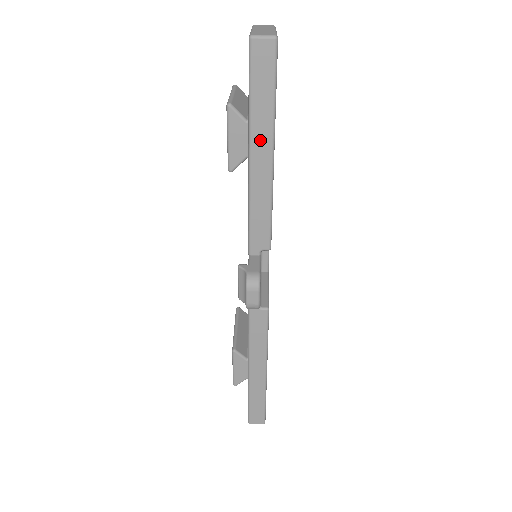
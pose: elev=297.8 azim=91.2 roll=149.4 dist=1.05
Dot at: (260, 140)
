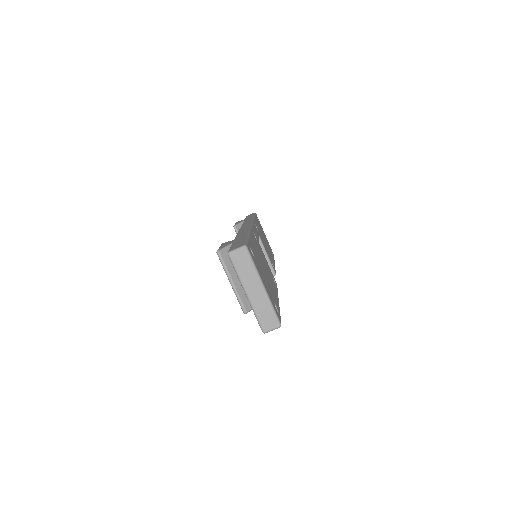
Dot at: occluded
